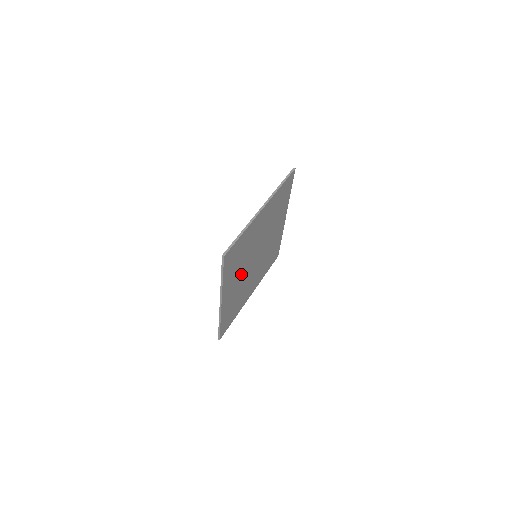
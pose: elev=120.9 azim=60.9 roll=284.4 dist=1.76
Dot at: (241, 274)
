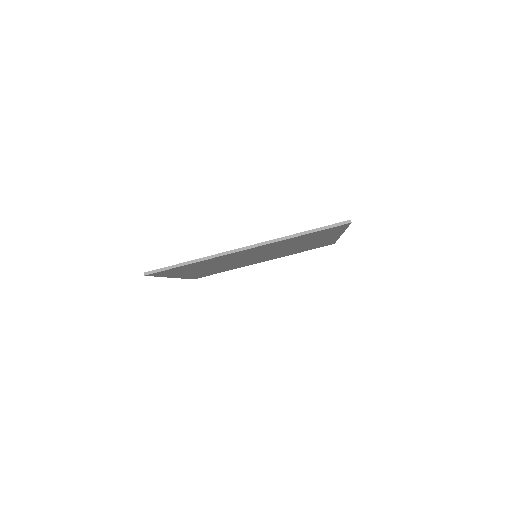
Dot at: (216, 266)
